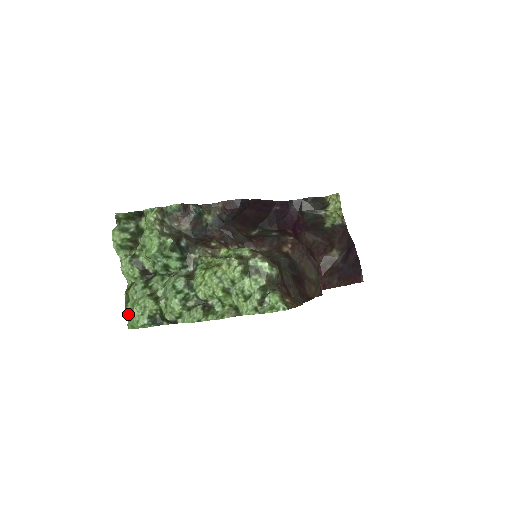
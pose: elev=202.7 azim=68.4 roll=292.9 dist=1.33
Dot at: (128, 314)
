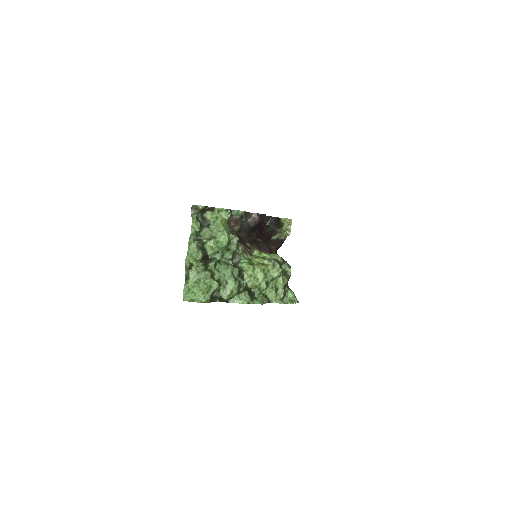
Dot at: (185, 289)
